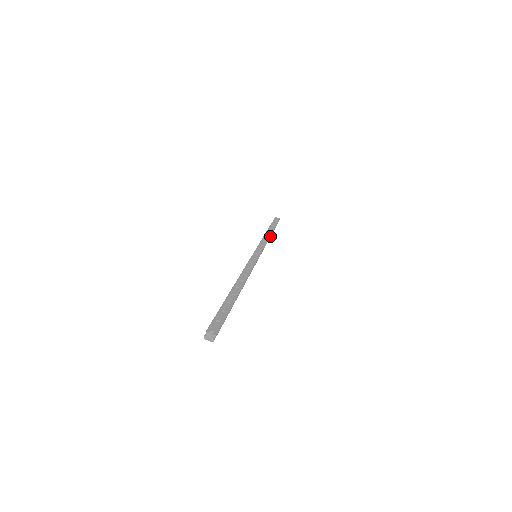
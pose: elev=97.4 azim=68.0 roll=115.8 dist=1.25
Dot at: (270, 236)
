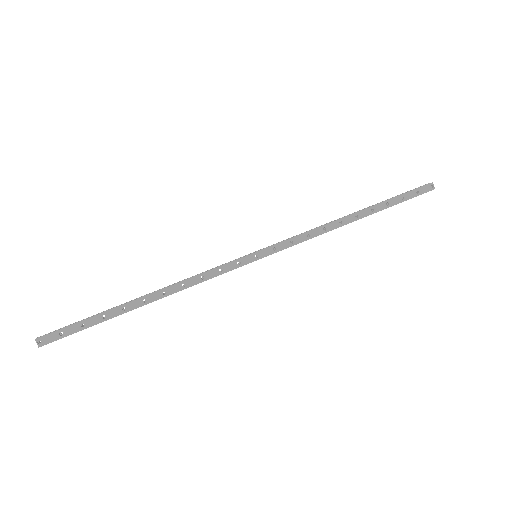
Dot at: (349, 222)
